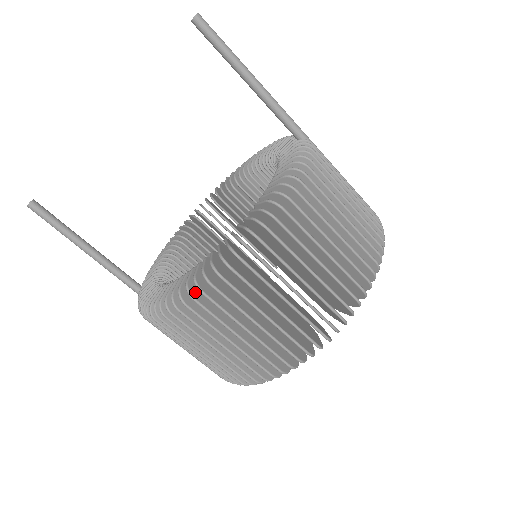
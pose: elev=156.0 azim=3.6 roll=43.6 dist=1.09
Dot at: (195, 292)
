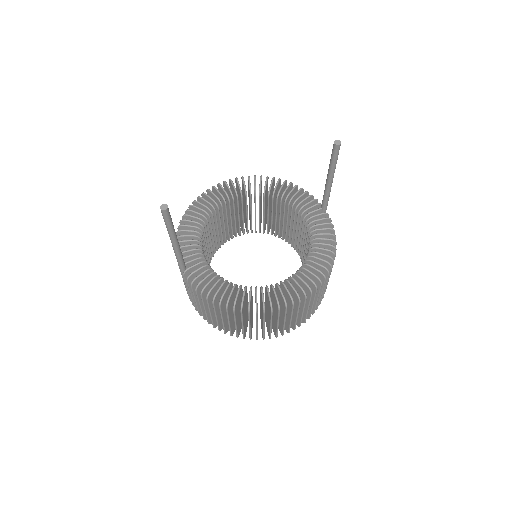
Dot at: (272, 307)
